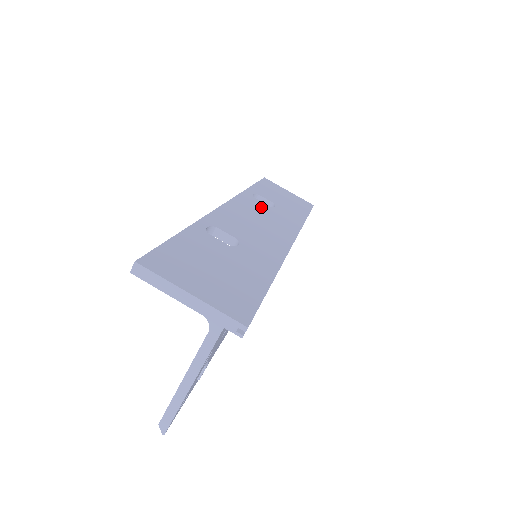
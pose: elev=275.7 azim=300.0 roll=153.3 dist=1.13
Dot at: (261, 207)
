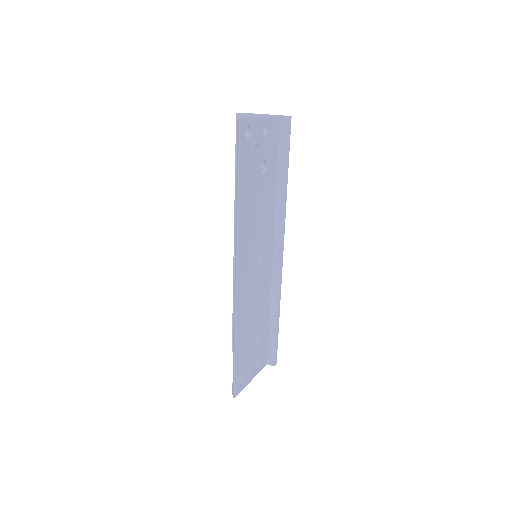
Dot at: occluded
